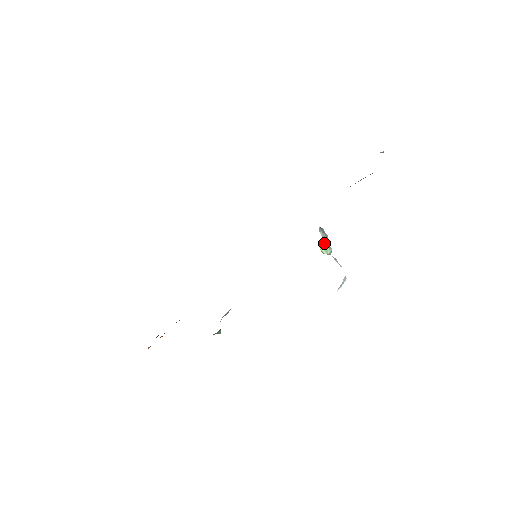
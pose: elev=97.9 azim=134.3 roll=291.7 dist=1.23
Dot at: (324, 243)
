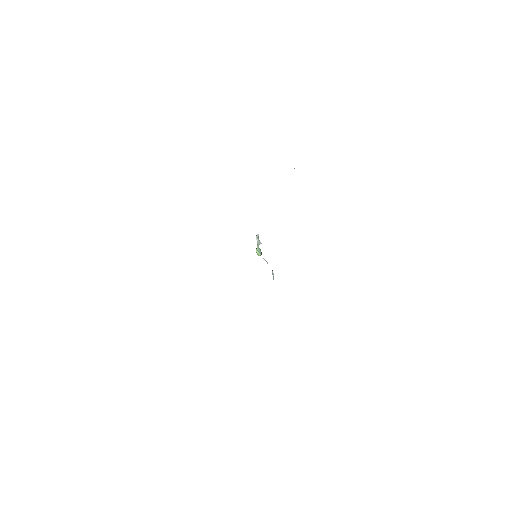
Dot at: (258, 247)
